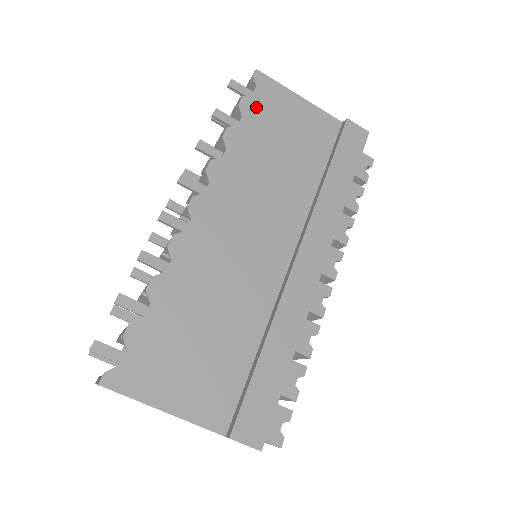
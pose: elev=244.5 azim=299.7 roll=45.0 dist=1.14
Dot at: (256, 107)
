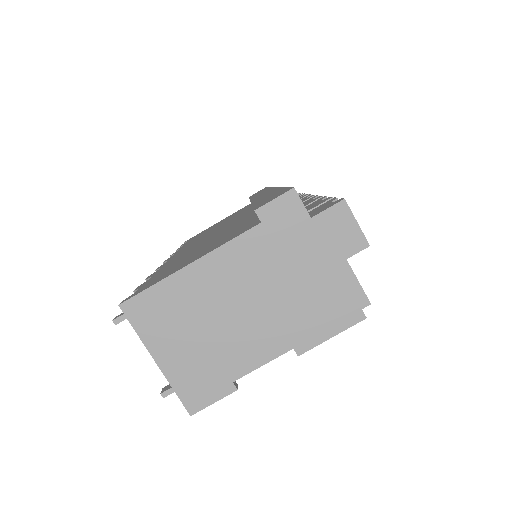
Dot at: occluded
